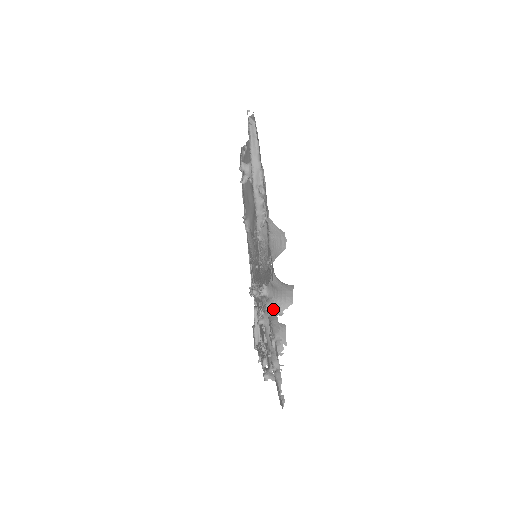
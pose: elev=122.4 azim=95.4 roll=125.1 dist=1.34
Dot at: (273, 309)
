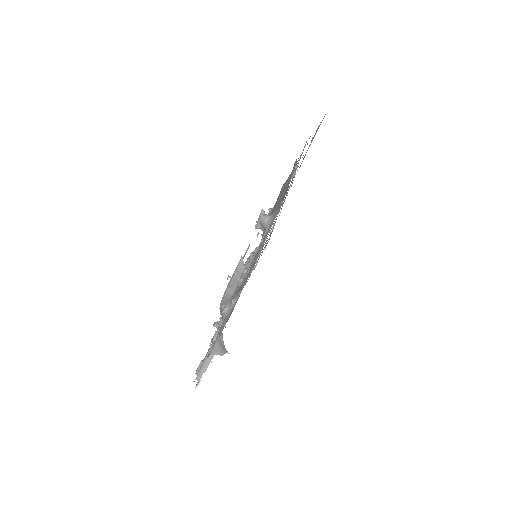
Dot at: occluded
